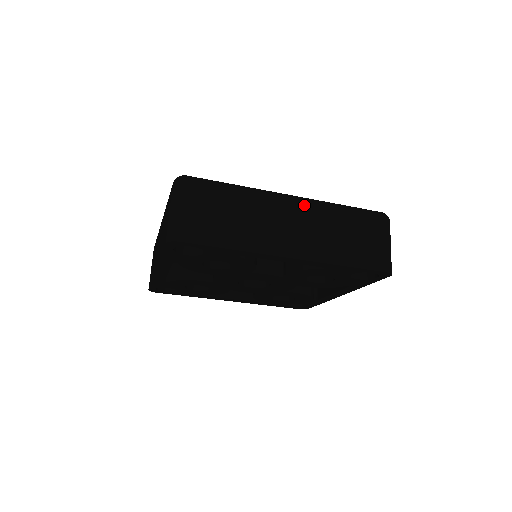
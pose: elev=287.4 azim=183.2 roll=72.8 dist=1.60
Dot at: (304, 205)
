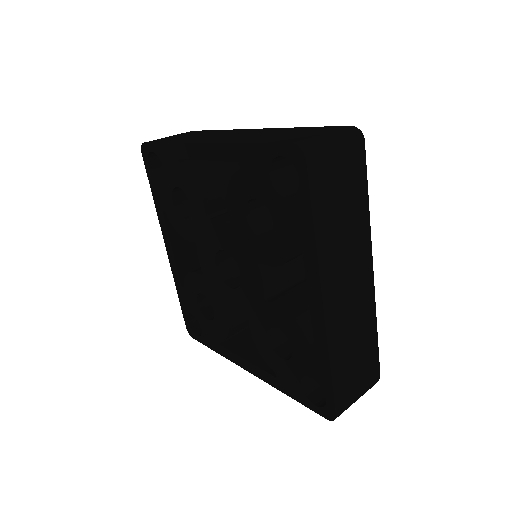
Dot at: (263, 129)
